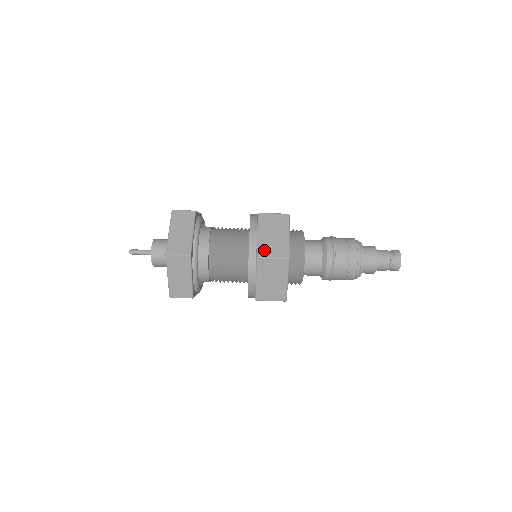
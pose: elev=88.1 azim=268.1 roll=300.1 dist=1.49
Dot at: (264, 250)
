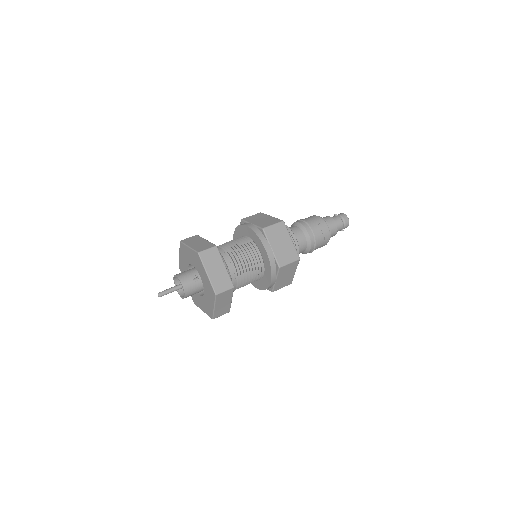
Dot at: occluded
